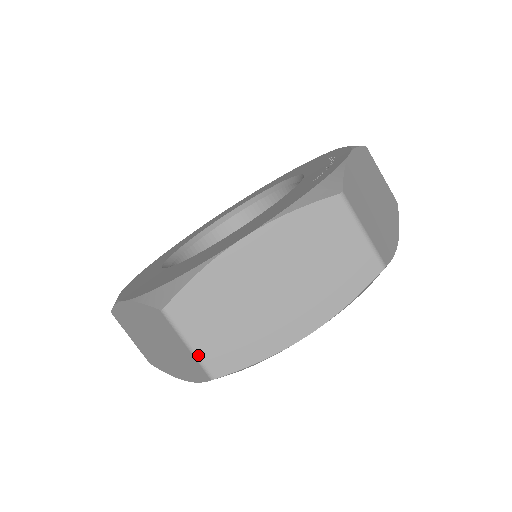
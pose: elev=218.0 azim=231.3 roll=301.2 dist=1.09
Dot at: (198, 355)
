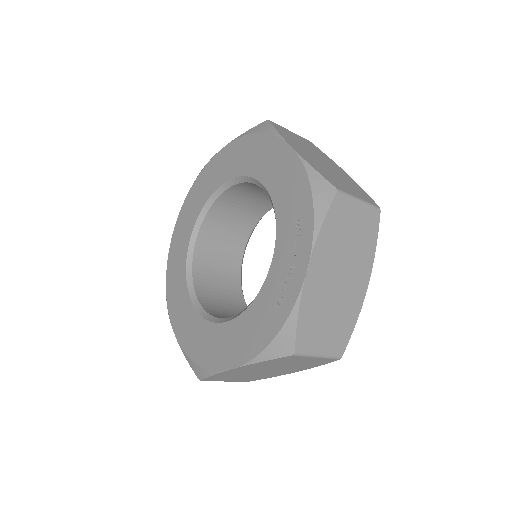
Dot at: occluded
